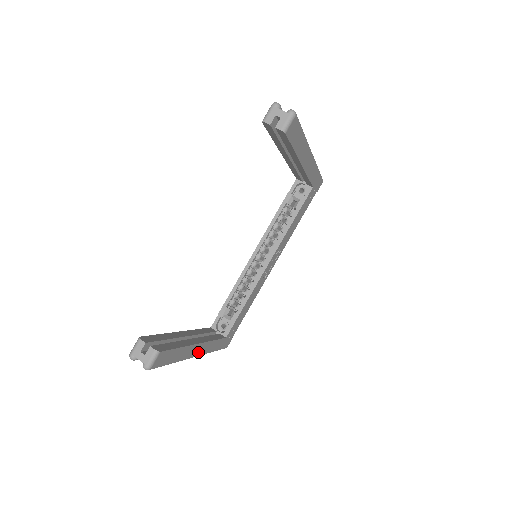
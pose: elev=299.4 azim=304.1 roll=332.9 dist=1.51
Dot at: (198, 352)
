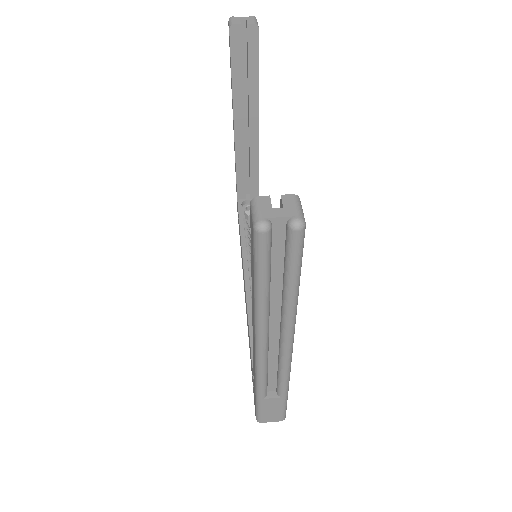
Dot at: occluded
